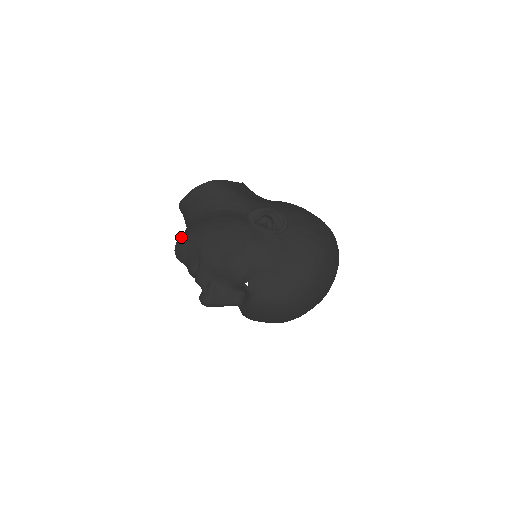
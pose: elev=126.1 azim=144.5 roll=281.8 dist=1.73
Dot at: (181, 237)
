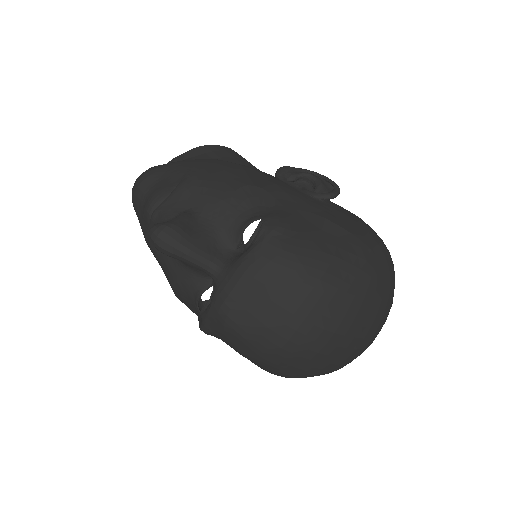
Dot at: (159, 165)
